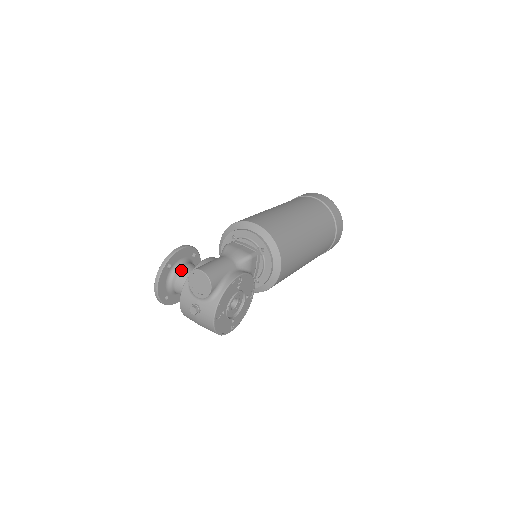
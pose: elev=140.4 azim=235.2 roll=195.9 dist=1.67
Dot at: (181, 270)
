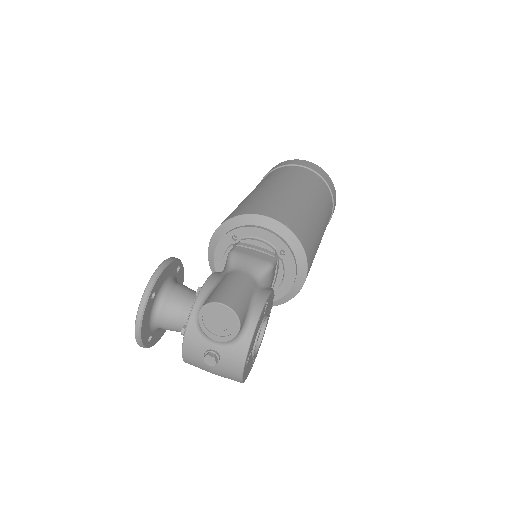
Dot at: (170, 297)
